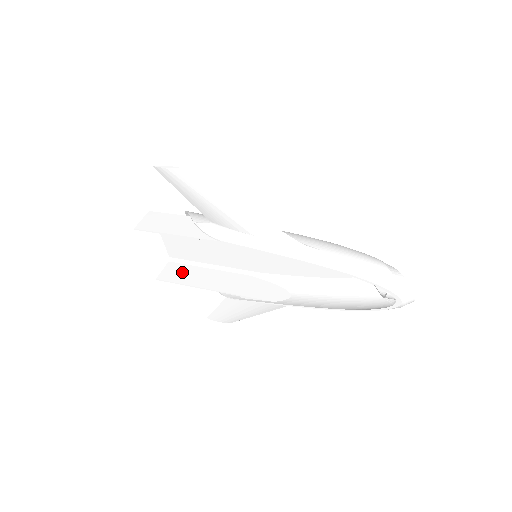
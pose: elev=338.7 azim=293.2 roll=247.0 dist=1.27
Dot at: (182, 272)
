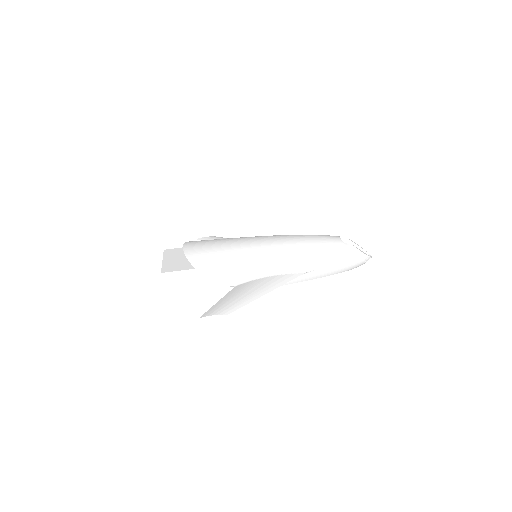
Dot at: occluded
